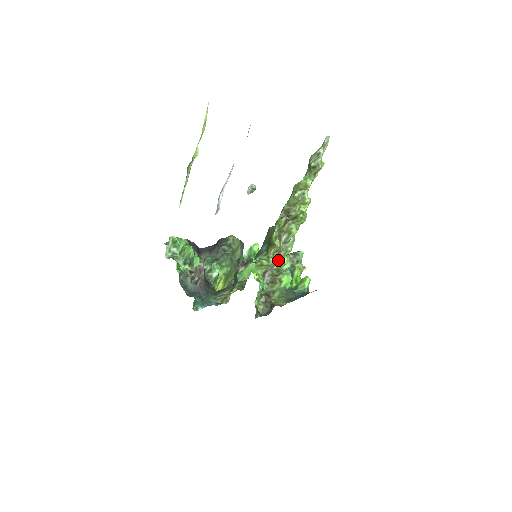
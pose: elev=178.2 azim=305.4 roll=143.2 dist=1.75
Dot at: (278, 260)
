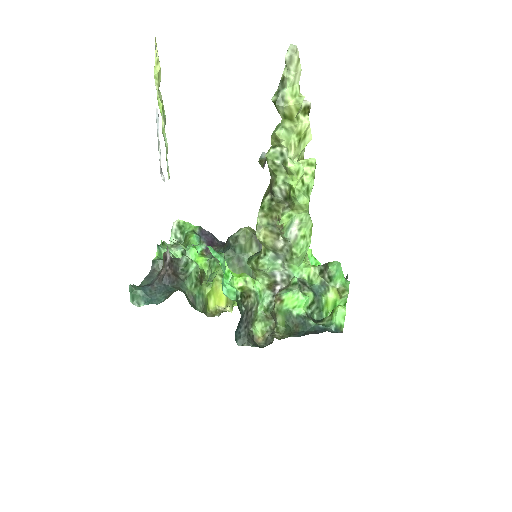
Dot at: (290, 268)
